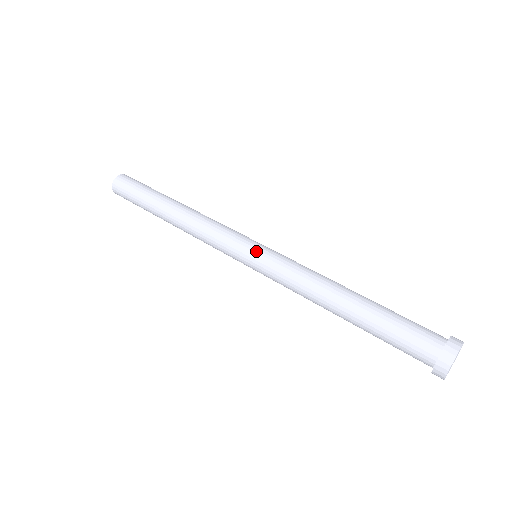
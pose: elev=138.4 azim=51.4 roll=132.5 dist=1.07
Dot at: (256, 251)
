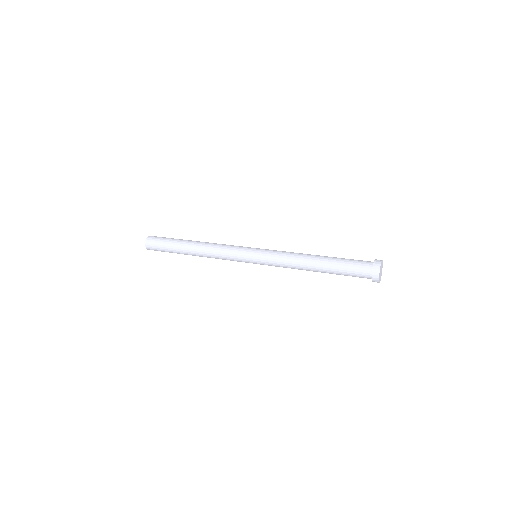
Dot at: (259, 248)
